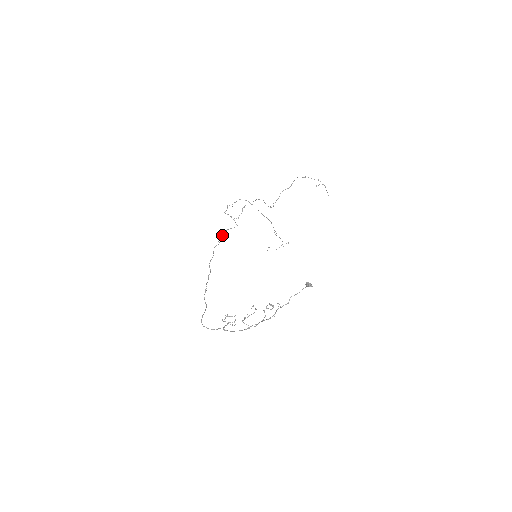
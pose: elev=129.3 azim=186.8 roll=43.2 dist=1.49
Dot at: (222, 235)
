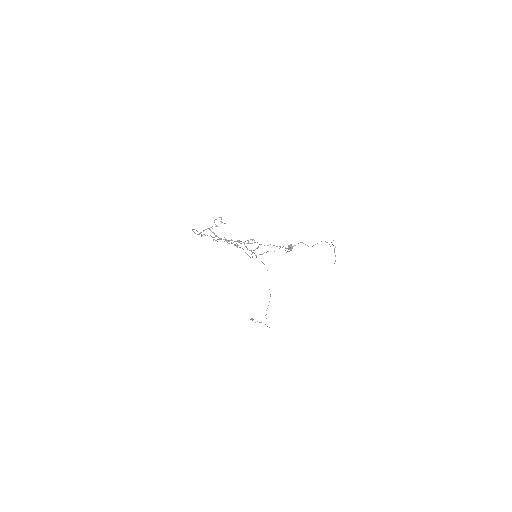
Dot at: (239, 247)
